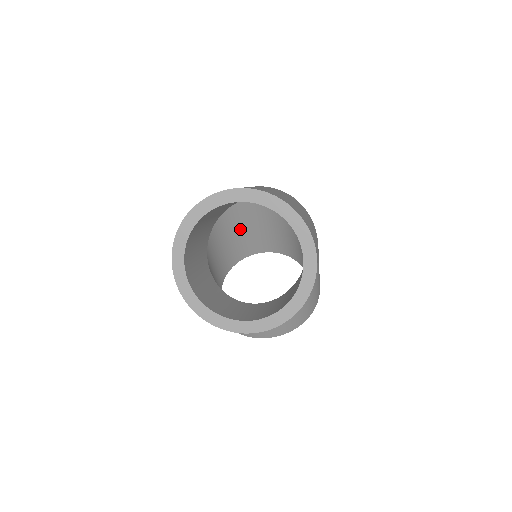
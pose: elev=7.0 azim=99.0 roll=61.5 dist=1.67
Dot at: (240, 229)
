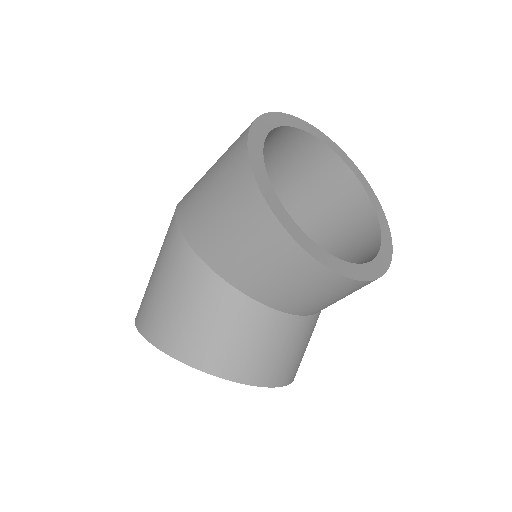
Dot at: occluded
